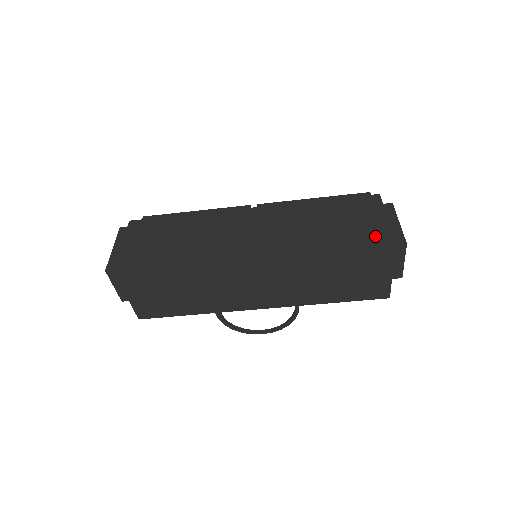
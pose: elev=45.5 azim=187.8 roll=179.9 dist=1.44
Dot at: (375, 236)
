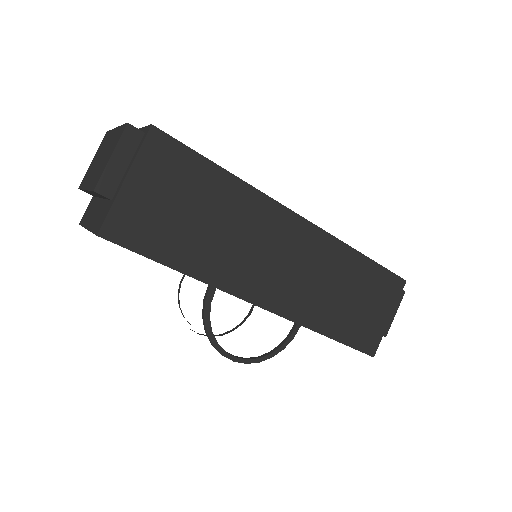
Dot at: occluded
